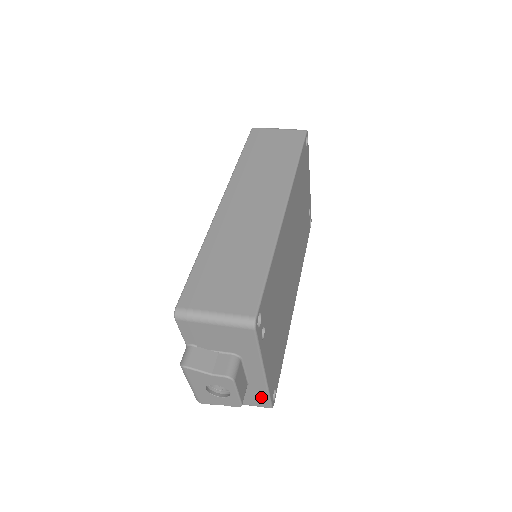
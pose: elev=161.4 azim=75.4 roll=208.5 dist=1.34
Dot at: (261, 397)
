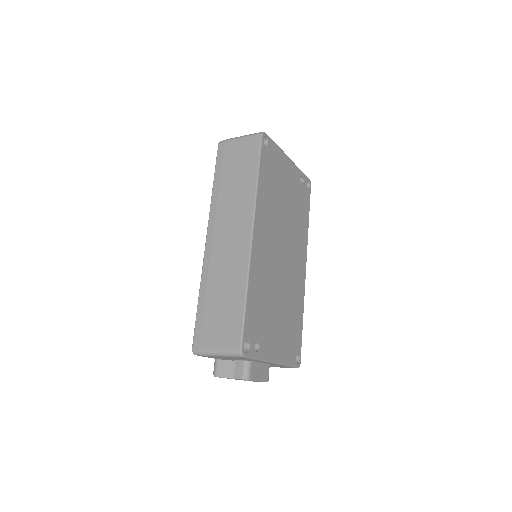
Dot at: (285, 366)
